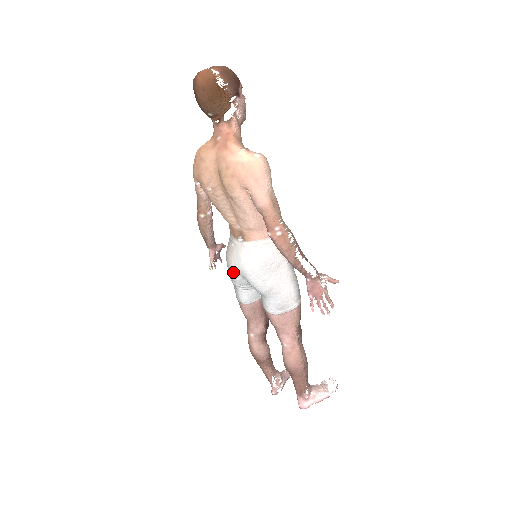
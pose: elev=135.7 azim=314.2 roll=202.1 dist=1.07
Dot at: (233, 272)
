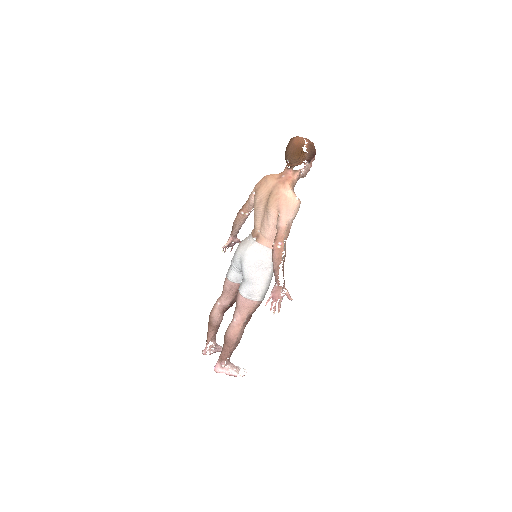
Dot at: (237, 255)
